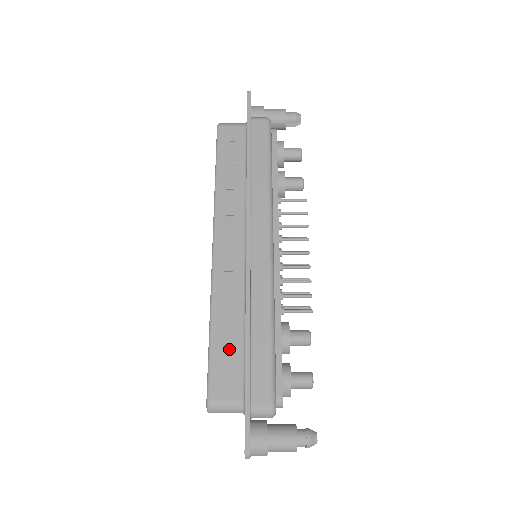
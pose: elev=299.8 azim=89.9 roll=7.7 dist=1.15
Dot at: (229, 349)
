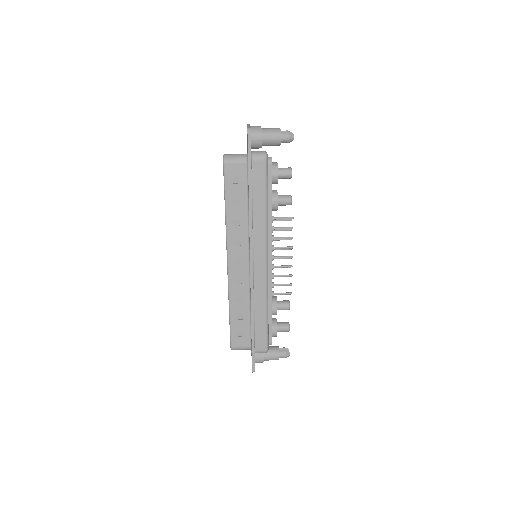
Dot at: (242, 323)
